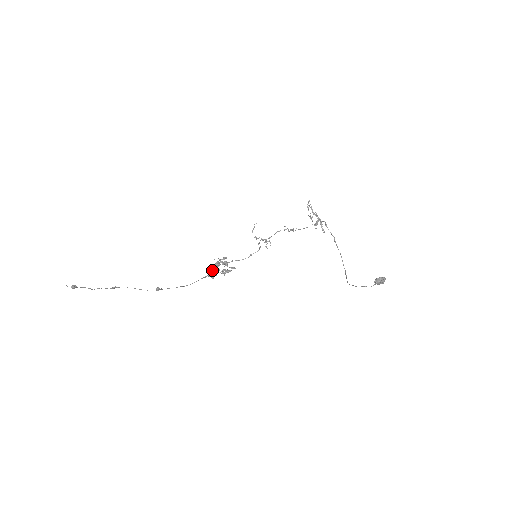
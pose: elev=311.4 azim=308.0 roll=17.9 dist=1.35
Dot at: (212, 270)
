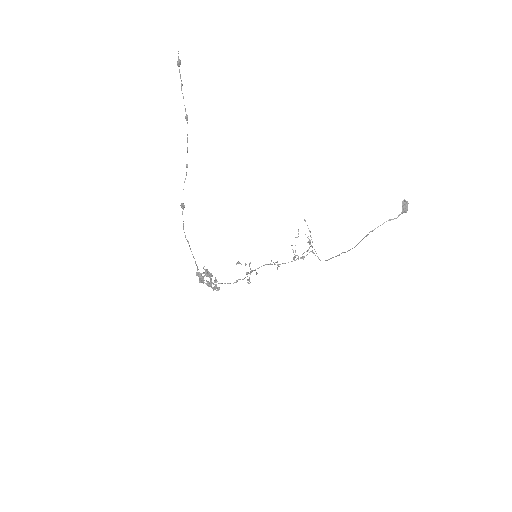
Dot at: (201, 274)
